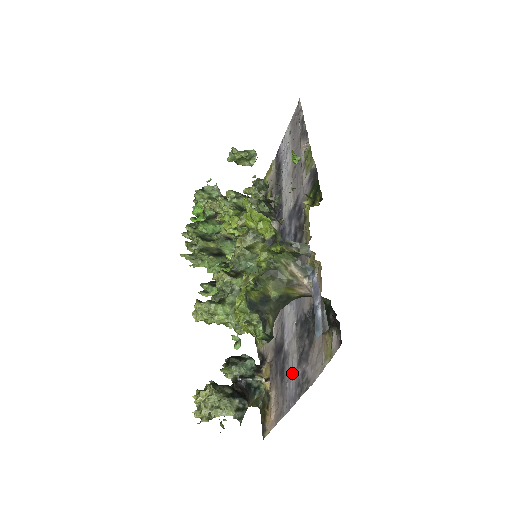
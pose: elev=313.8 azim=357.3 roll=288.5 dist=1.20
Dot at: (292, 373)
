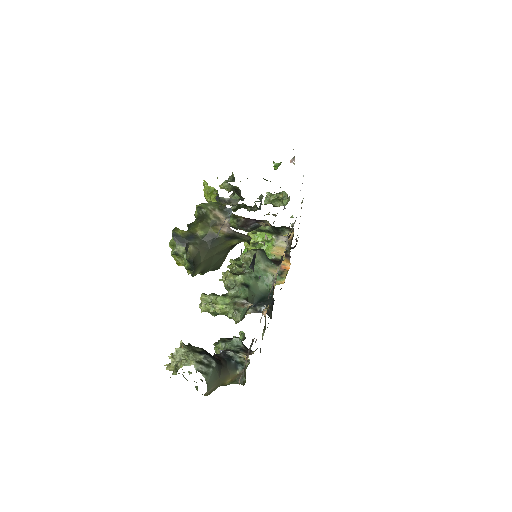
Dot at: occluded
